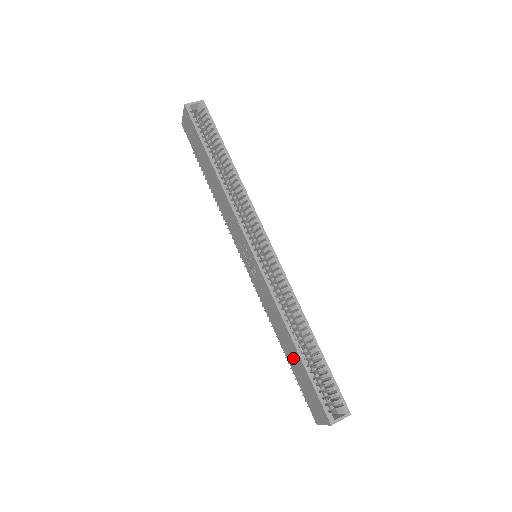
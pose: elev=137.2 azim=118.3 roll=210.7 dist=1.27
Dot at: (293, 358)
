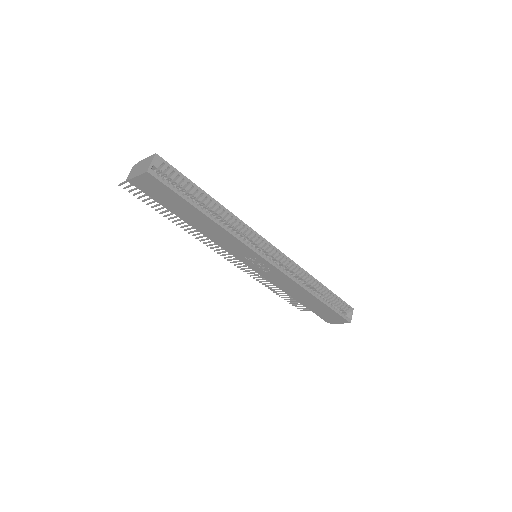
Dot at: (312, 304)
